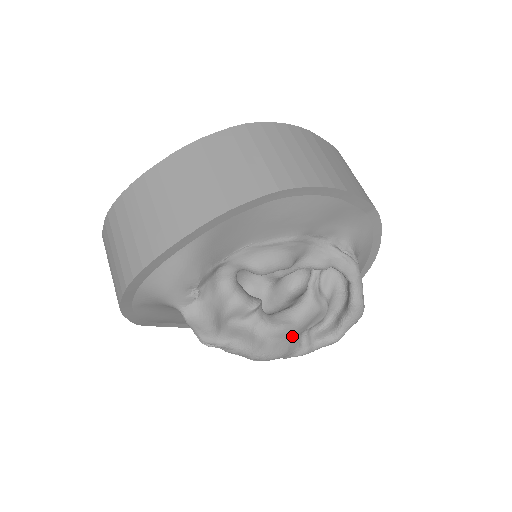
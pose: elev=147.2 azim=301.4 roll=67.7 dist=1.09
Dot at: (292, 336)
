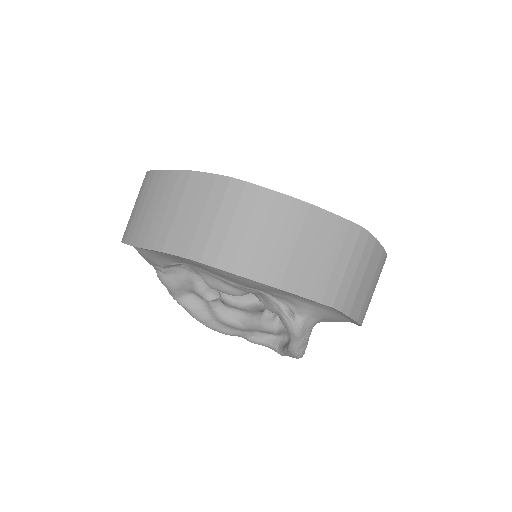
Dot at: (240, 329)
